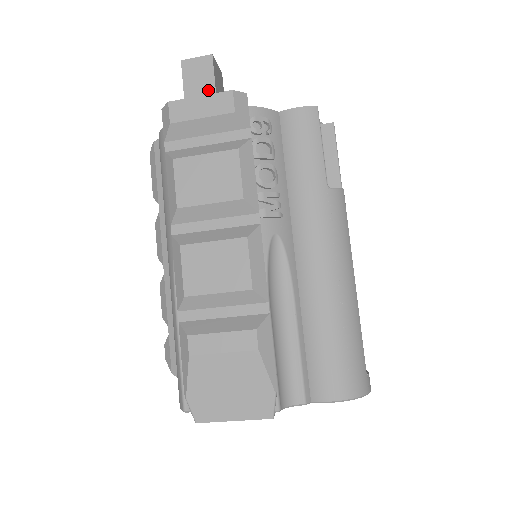
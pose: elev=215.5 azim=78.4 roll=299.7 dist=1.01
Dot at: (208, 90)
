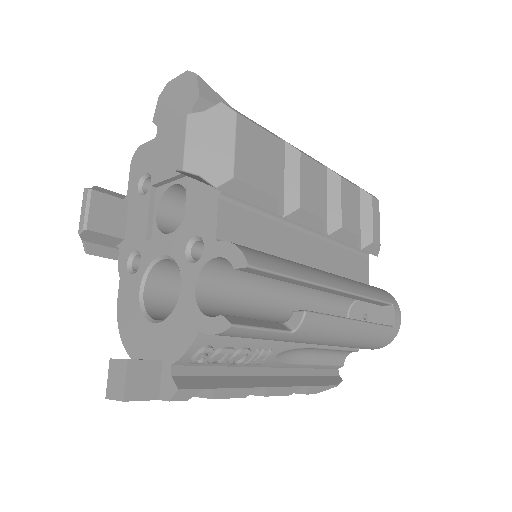
Dot at: occluded
